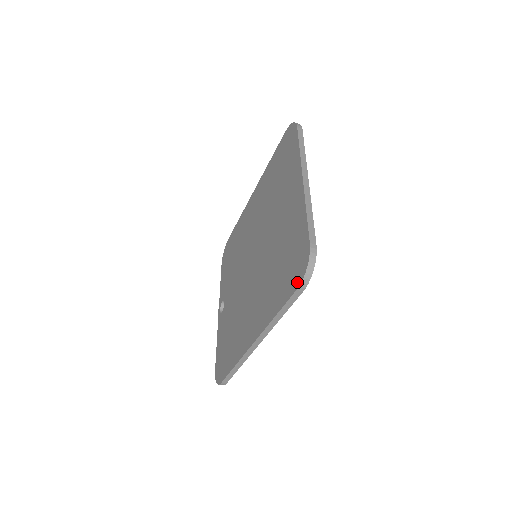
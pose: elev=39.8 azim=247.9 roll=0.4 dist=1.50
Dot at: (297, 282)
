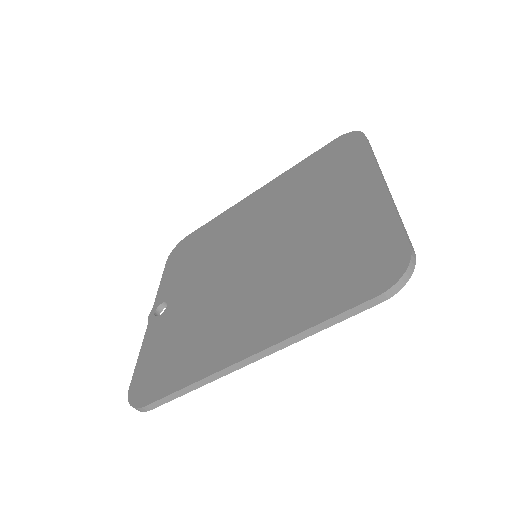
Dot at: (378, 287)
